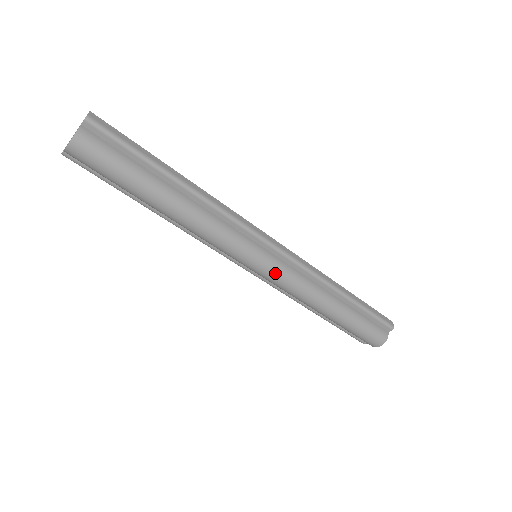
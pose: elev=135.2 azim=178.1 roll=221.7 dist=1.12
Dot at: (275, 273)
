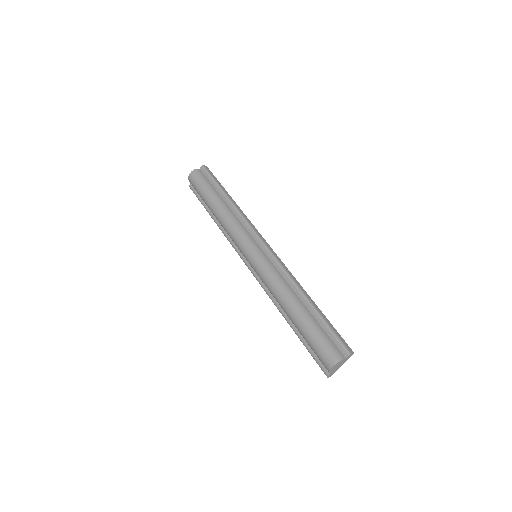
Dot at: (260, 263)
